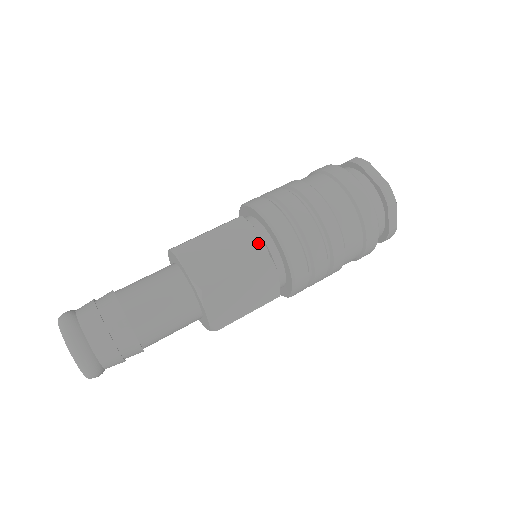
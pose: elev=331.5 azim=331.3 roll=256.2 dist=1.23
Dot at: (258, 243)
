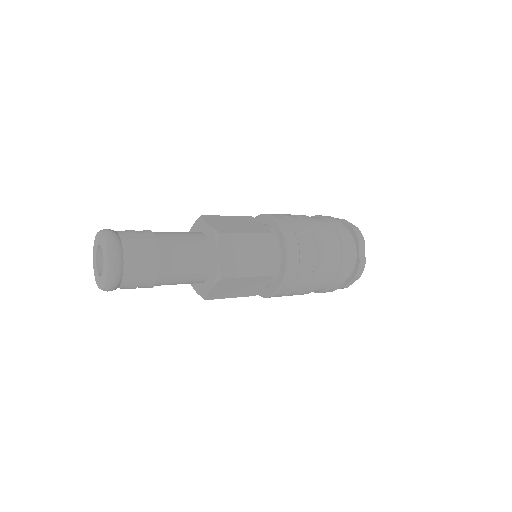
Dot at: (264, 227)
